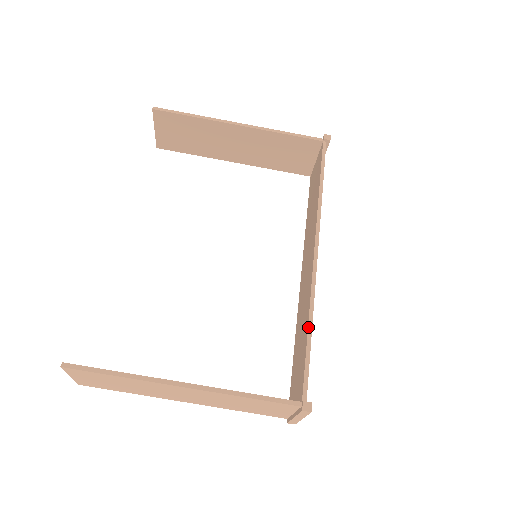
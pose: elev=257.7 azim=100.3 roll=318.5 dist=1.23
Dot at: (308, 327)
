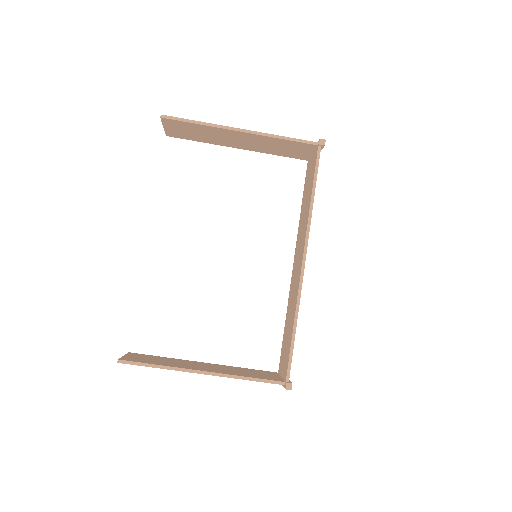
Dot at: (293, 327)
